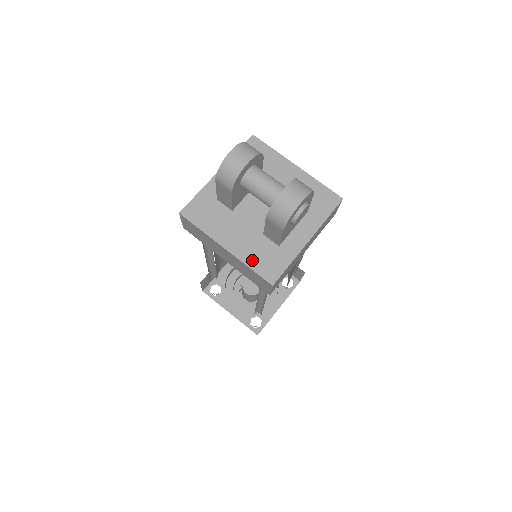
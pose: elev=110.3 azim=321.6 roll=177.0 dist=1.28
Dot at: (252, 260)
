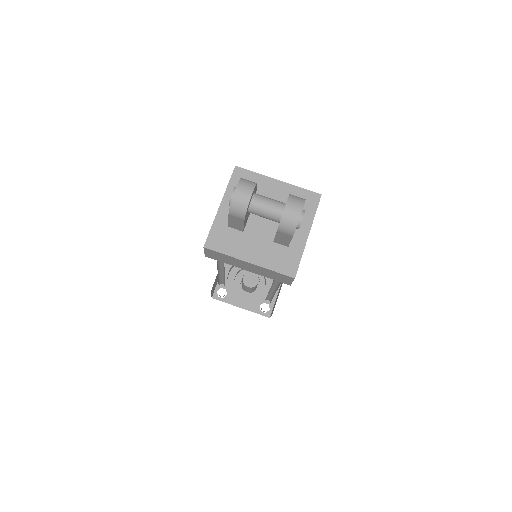
Dot at: (273, 264)
